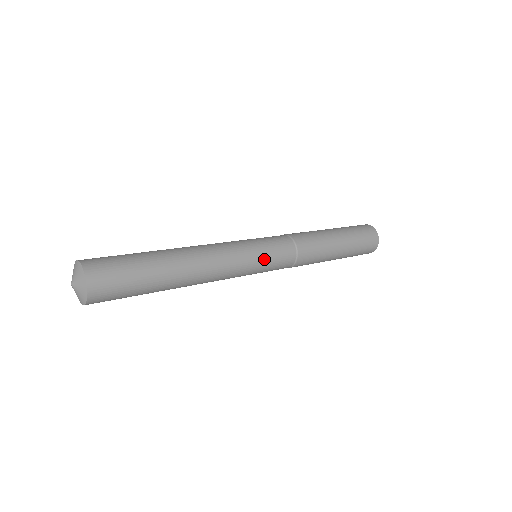
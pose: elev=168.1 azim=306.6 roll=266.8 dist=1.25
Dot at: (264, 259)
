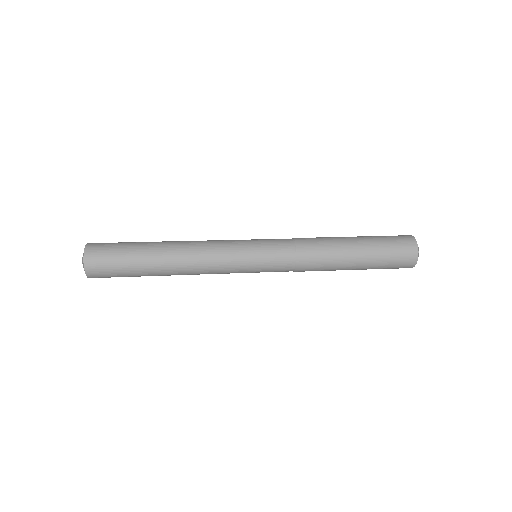
Dot at: (254, 270)
